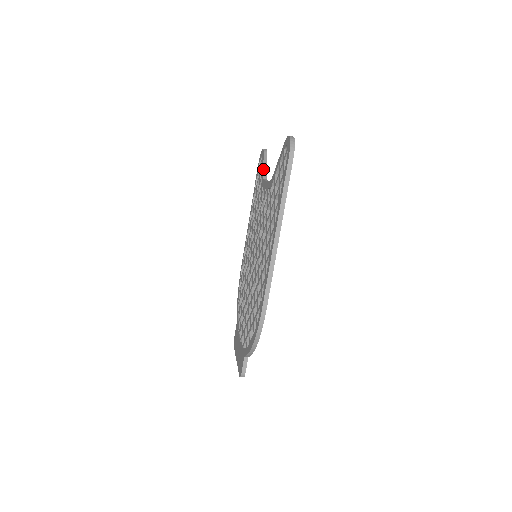
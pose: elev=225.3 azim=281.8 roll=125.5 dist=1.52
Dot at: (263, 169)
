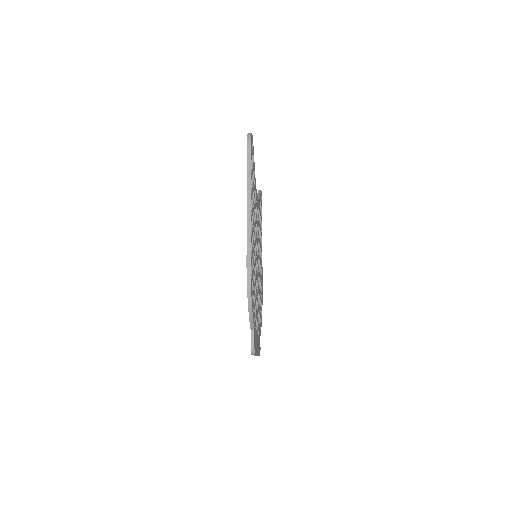
Dot at: occluded
